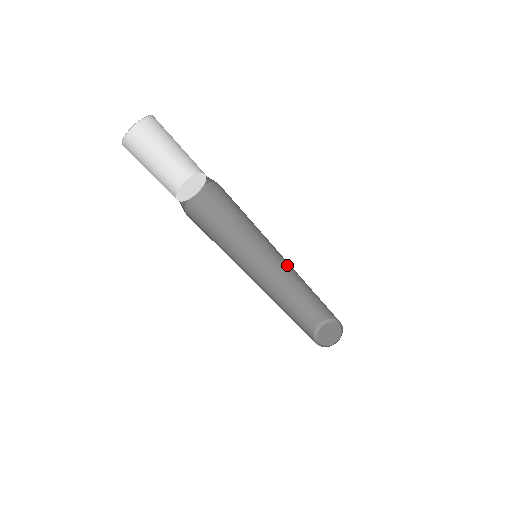
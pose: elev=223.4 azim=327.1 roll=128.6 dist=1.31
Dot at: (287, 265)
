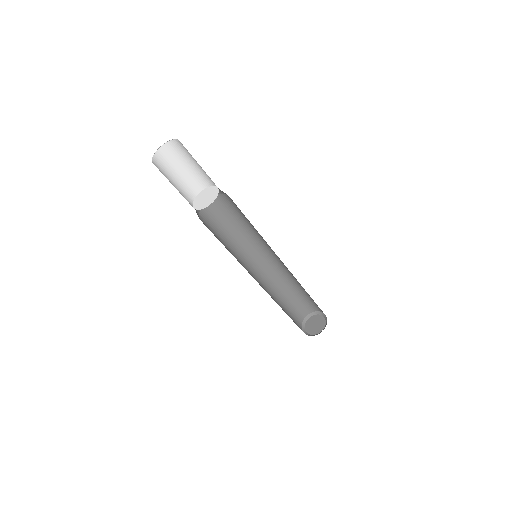
Dot at: (274, 265)
